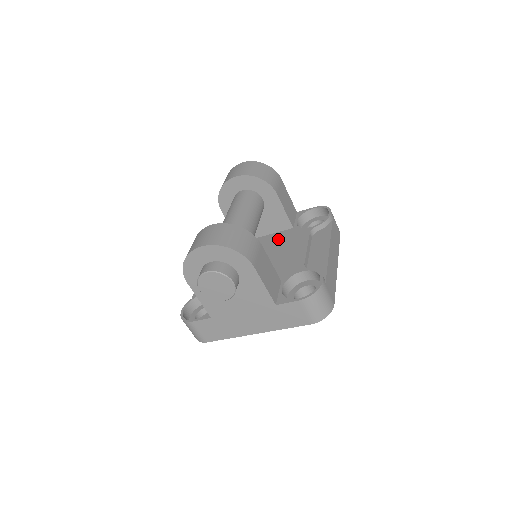
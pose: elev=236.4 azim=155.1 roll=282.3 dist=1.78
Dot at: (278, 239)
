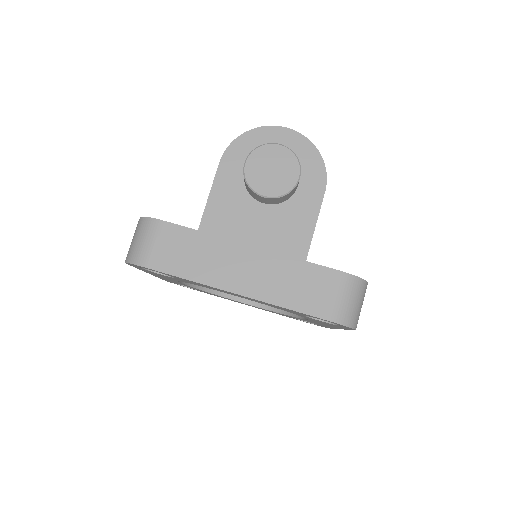
Dot at: occluded
